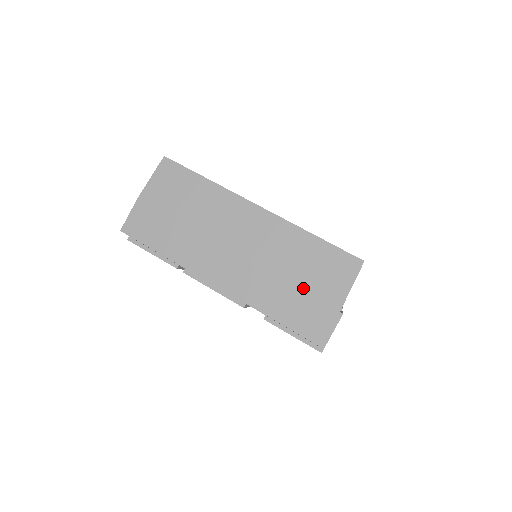
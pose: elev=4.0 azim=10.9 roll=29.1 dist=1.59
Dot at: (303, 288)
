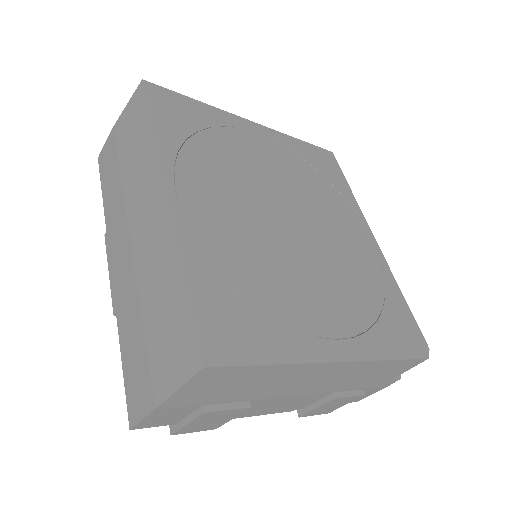
Dot at: (147, 341)
